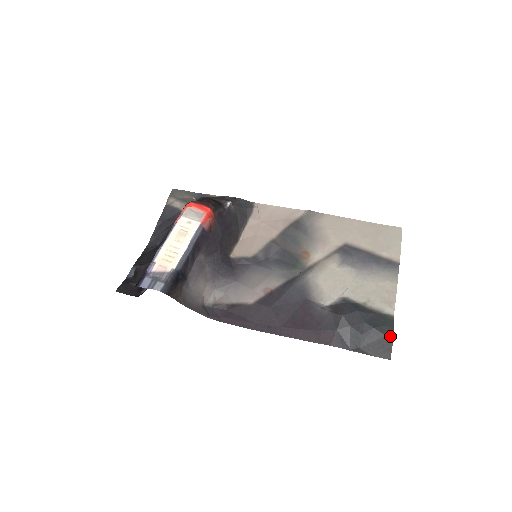
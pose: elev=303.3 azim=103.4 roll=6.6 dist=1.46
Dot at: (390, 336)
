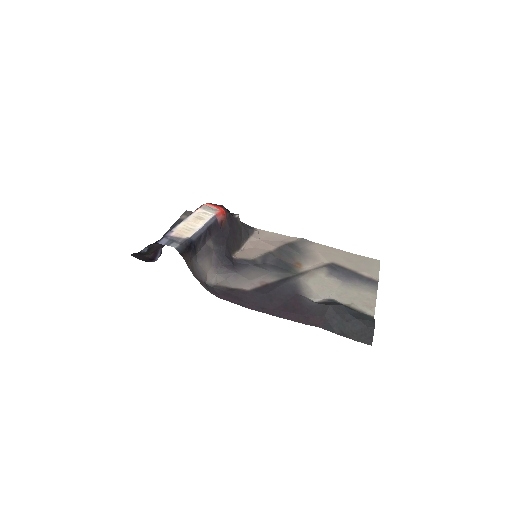
Dot at: (371, 327)
